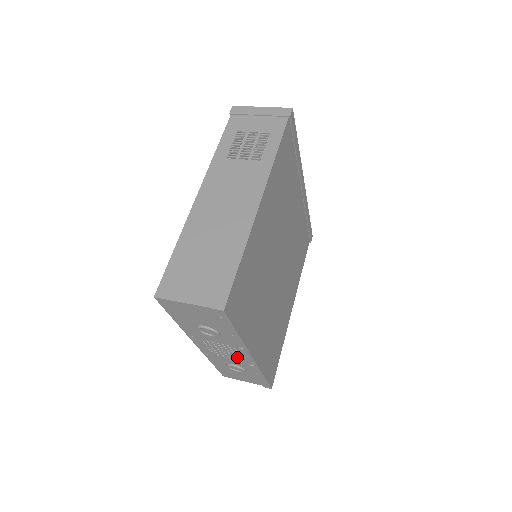
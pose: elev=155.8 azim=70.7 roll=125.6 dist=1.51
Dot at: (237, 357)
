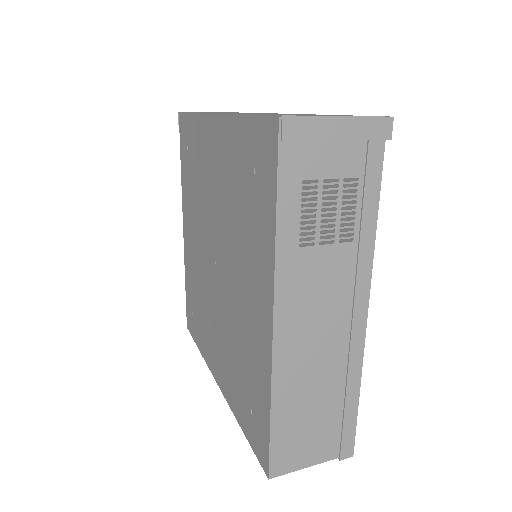
Dot at: occluded
